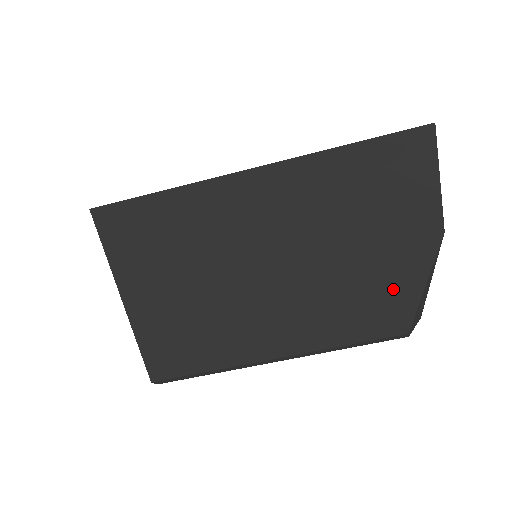
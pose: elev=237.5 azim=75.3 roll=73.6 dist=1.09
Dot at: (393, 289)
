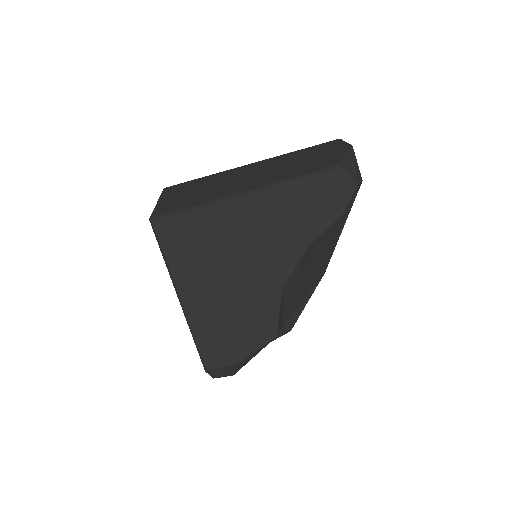
Dot at: (326, 160)
